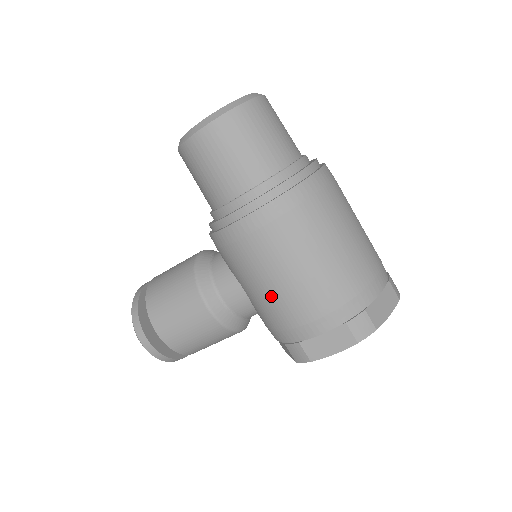
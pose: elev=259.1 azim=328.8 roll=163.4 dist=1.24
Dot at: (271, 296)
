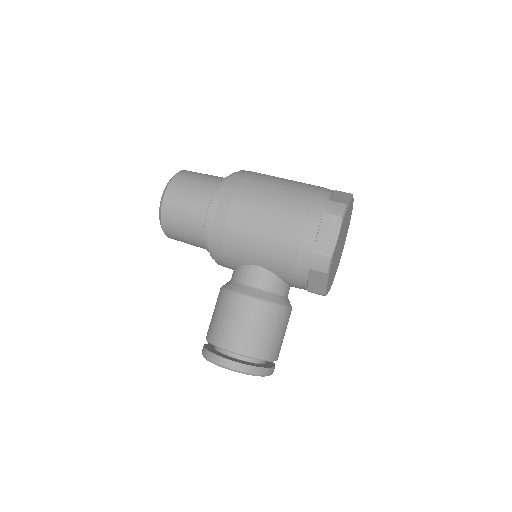
Dot at: (270, 241)
